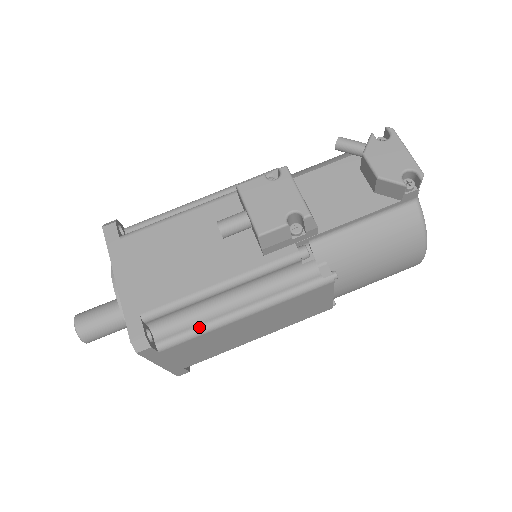
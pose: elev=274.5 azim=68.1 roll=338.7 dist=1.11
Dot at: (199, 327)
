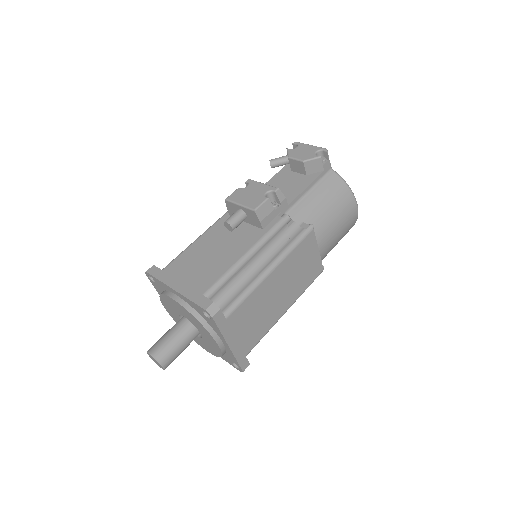
Dot at: (245, 290)
